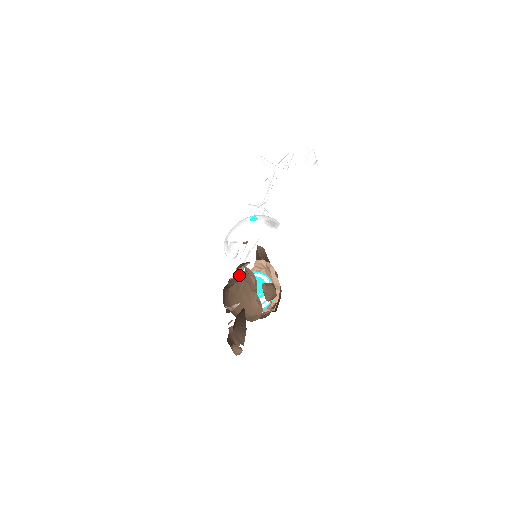
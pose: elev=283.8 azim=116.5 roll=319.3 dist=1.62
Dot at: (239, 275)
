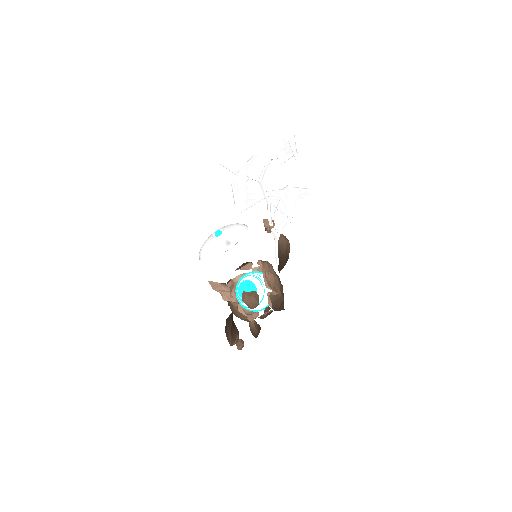
Dot at: (230, 279)
